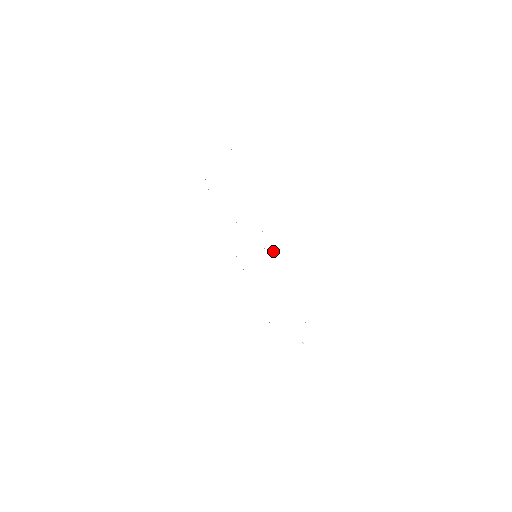
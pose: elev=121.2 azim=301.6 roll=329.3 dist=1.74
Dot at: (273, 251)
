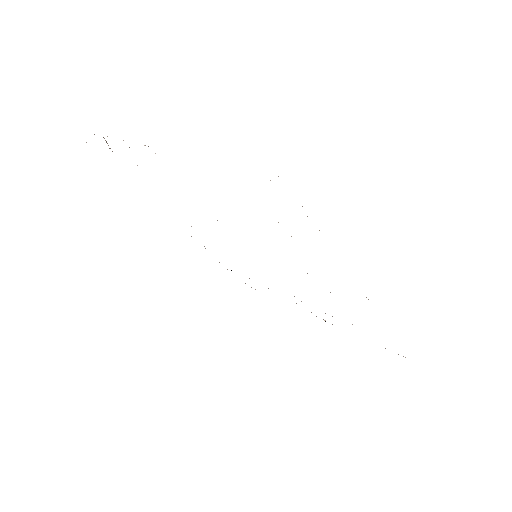
Dot at: occluded
